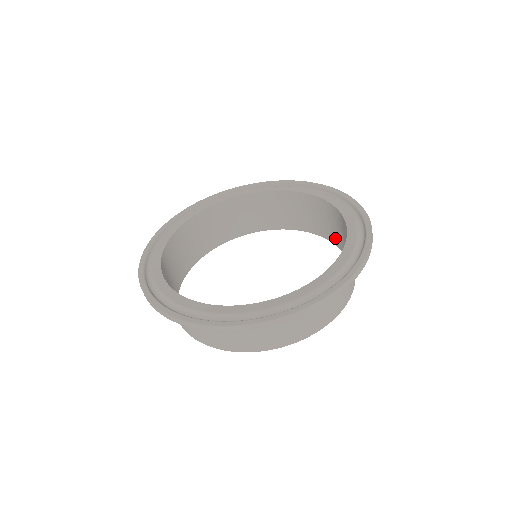
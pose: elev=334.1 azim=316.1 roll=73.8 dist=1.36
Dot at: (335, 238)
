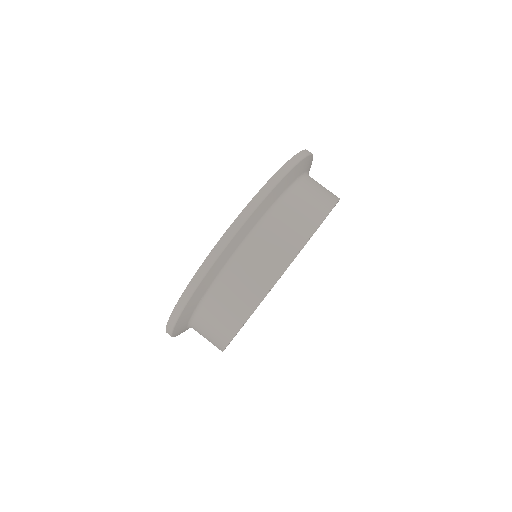
Dot at: occluded
